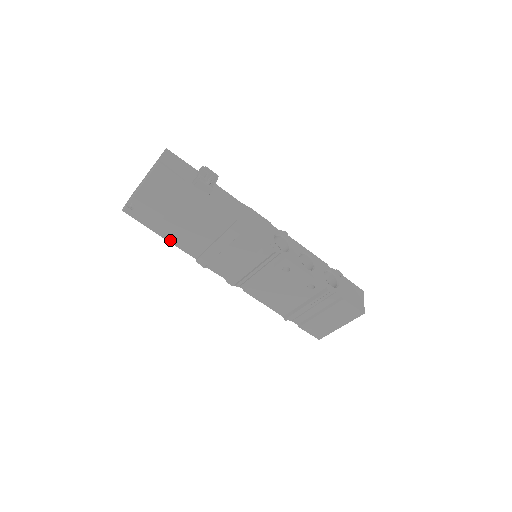
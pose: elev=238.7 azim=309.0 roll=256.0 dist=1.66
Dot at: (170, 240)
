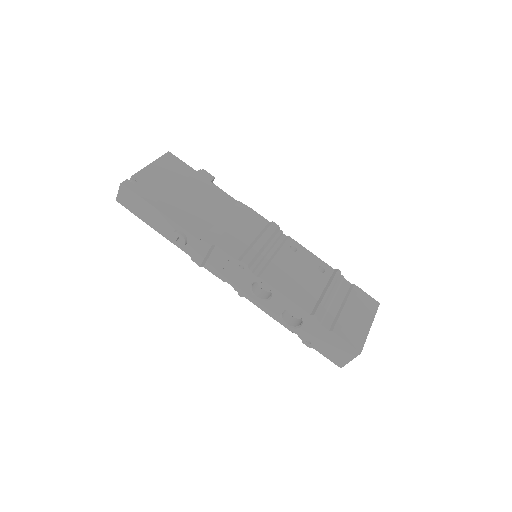
Dot at: (171, 217)
